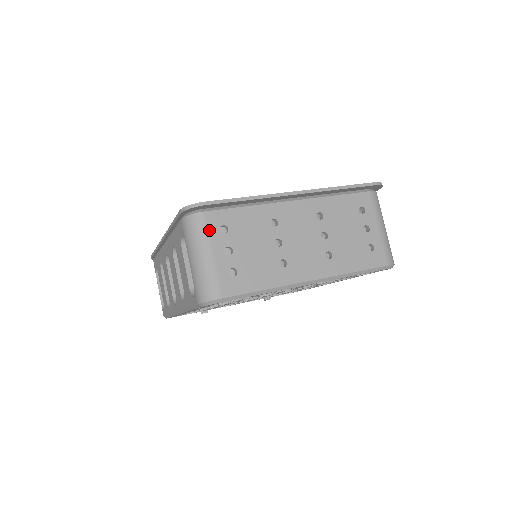
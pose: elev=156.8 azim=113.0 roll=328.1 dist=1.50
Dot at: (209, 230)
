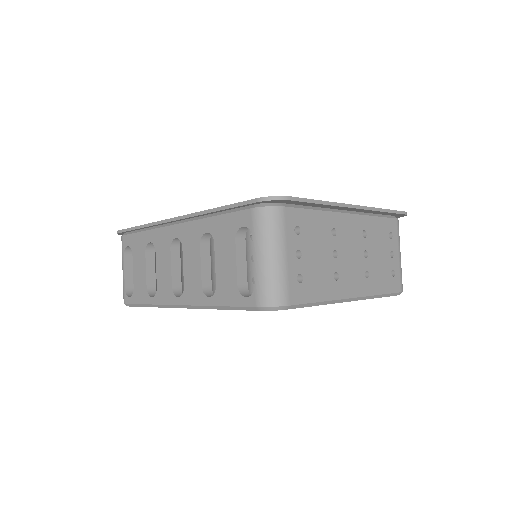
Dot at: (285, 228)
